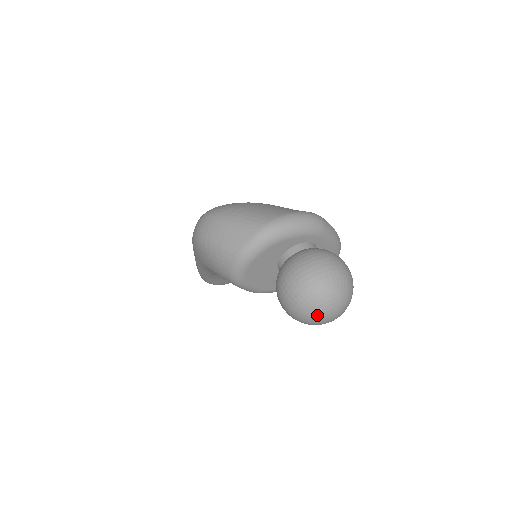
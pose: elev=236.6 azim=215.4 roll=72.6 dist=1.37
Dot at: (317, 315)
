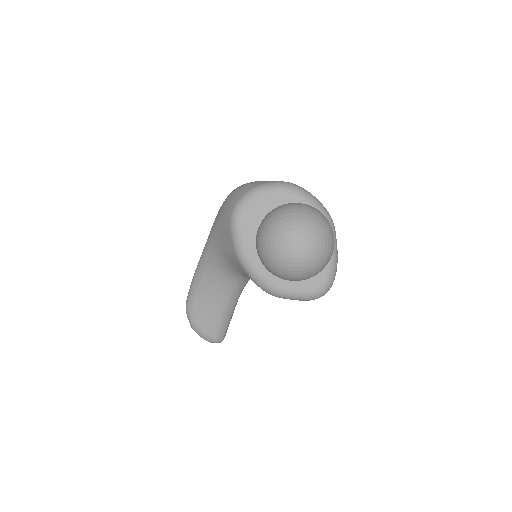
Dot at: (285, 230)
